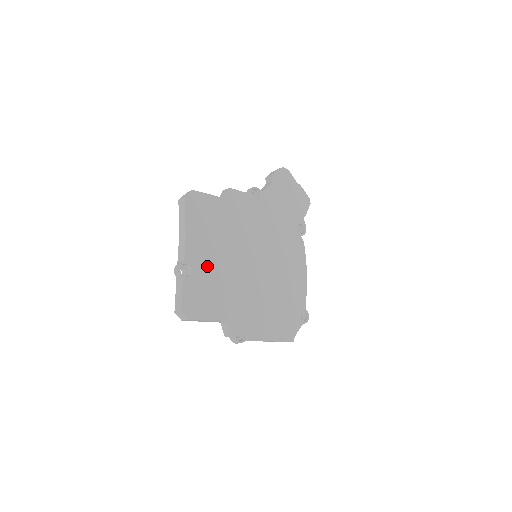
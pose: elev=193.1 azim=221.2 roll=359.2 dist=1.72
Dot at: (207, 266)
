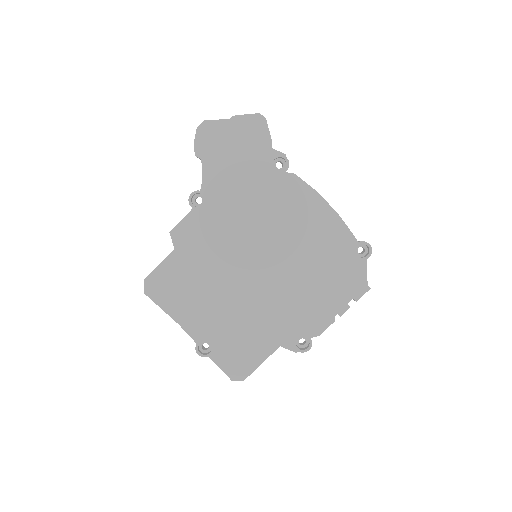
Dot at: (218, 324)
